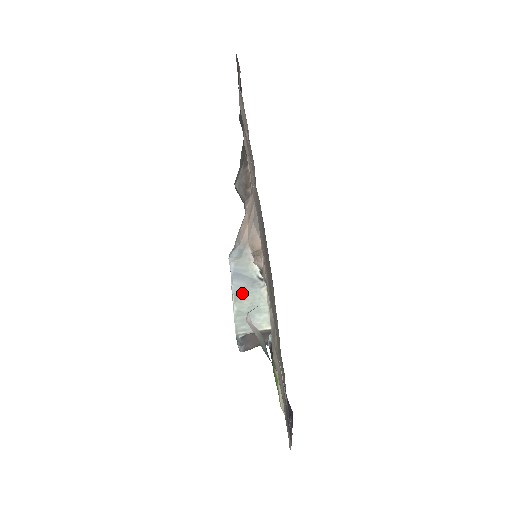
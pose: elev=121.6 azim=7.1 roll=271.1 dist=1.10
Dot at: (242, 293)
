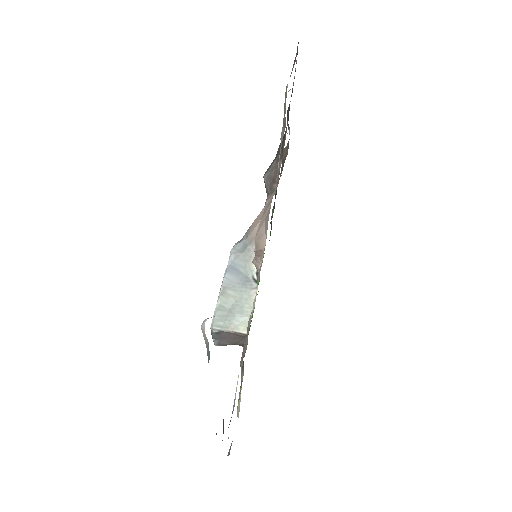
Dot at: (231, 288)
